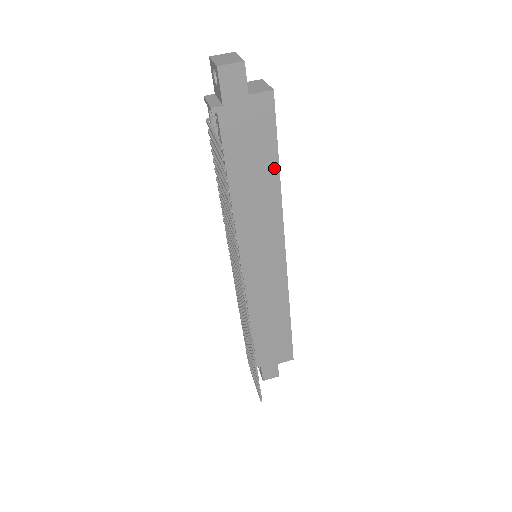
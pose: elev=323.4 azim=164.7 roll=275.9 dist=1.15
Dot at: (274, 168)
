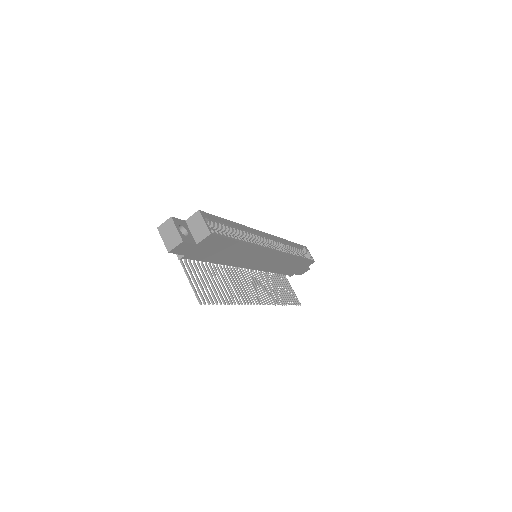
Dot at: (238, 244)
